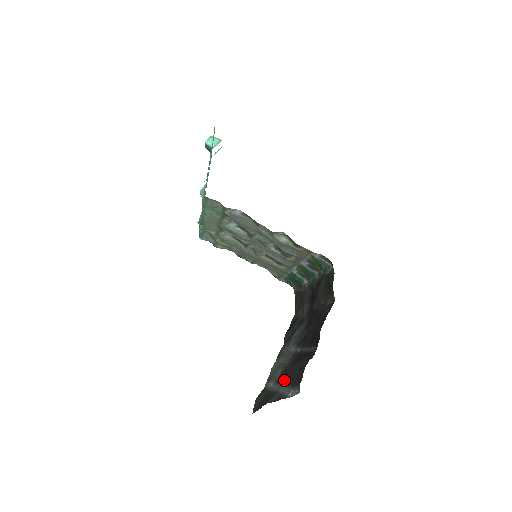
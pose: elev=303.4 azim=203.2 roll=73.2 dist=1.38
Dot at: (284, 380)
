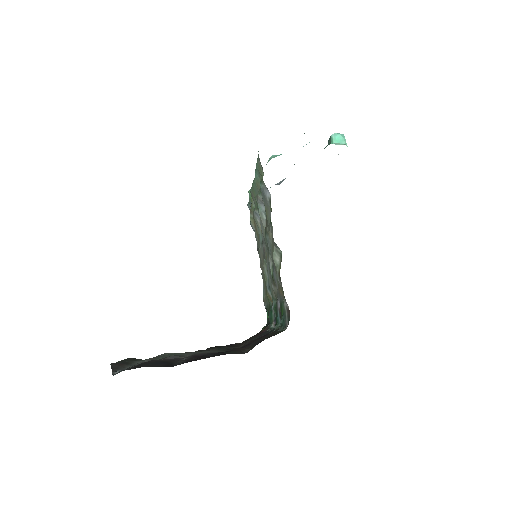
Dot at: occluded
